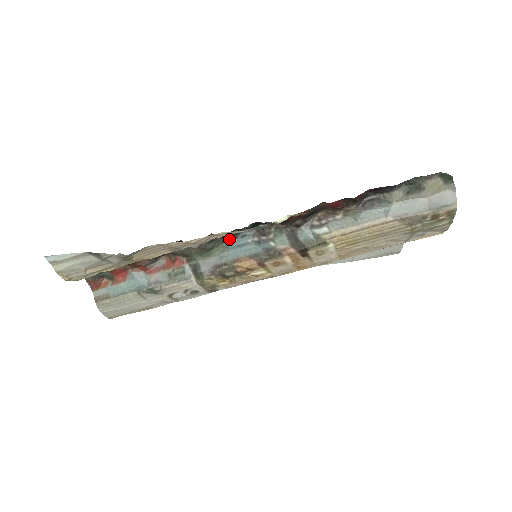
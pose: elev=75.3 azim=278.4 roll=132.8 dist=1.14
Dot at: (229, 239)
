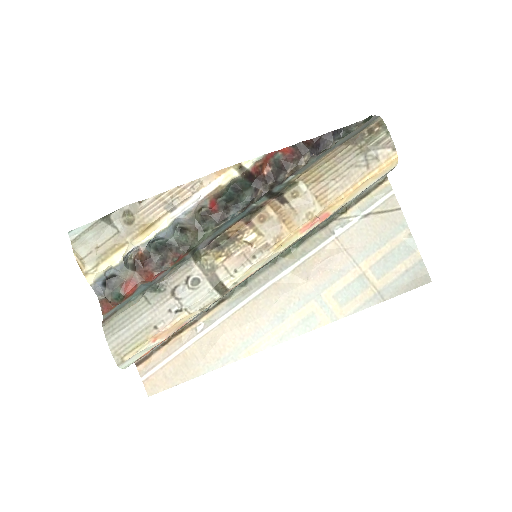
Dot at: (221, 222)
